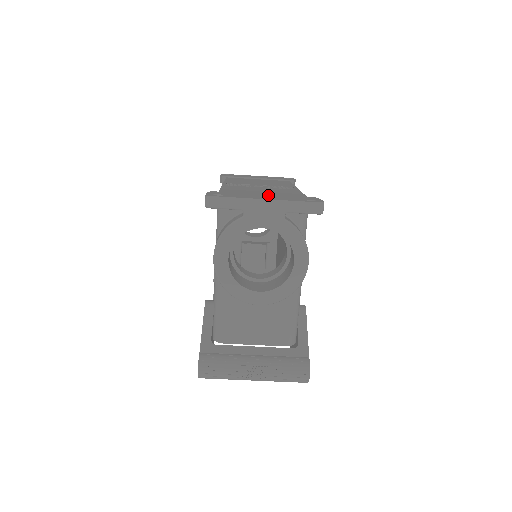
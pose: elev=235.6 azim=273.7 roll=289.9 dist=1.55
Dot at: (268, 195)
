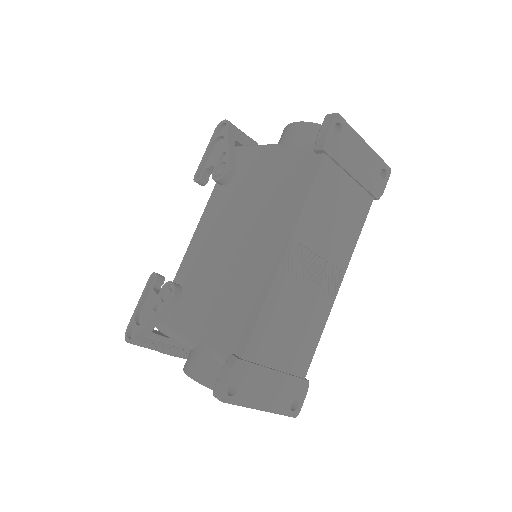
Dot at: (277, 380)
